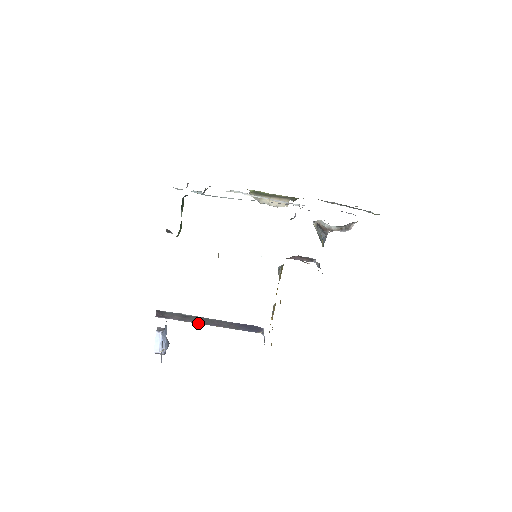
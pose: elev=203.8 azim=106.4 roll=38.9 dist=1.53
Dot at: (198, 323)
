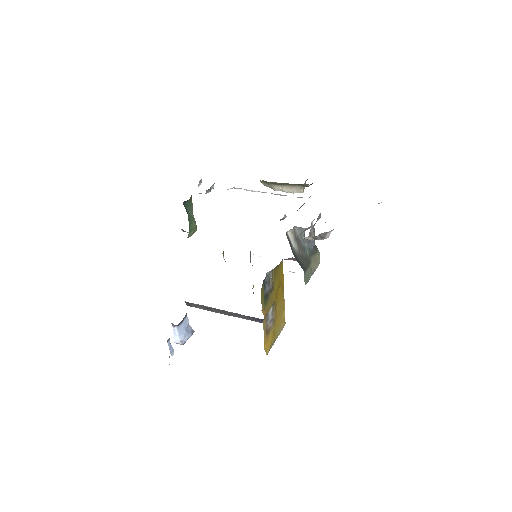
Dot at: (220, 313)
